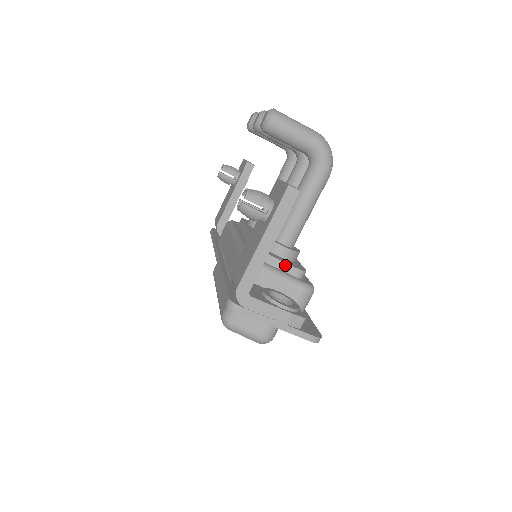
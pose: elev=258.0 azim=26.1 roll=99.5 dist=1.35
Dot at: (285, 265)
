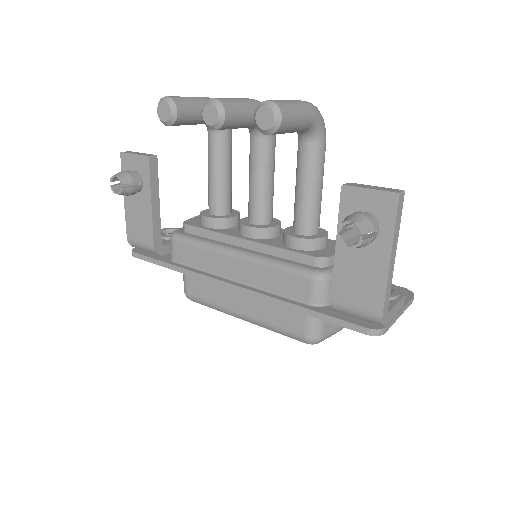
Dot at: occluded
